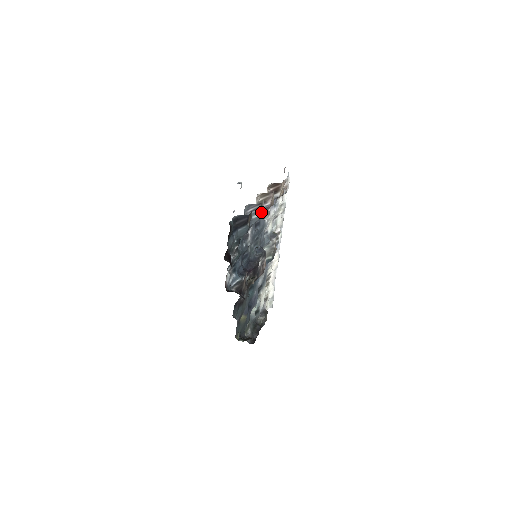
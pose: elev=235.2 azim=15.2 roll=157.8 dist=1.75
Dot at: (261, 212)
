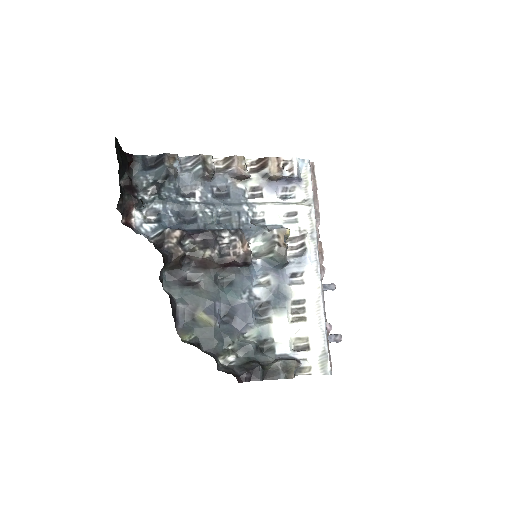
Dot at: (203, 165)
